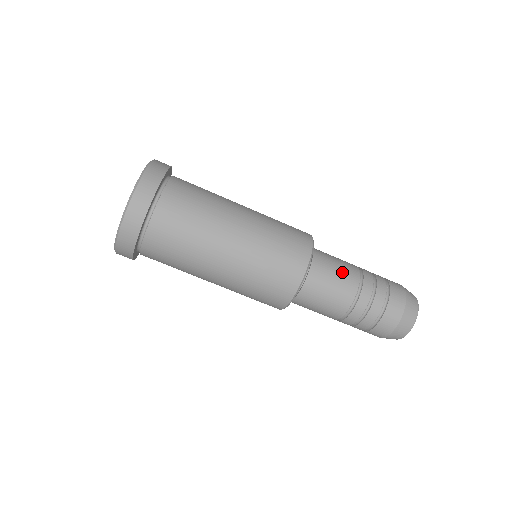
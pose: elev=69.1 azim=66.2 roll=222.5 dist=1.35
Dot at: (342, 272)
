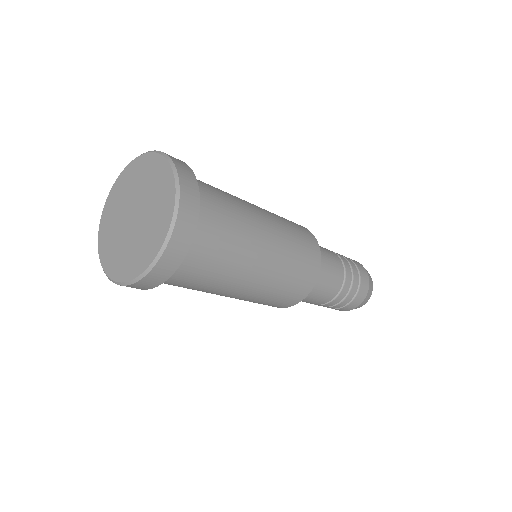
Dot at: (313, 301)
